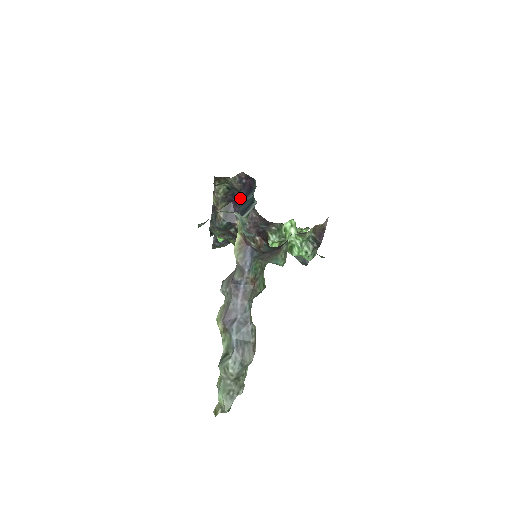
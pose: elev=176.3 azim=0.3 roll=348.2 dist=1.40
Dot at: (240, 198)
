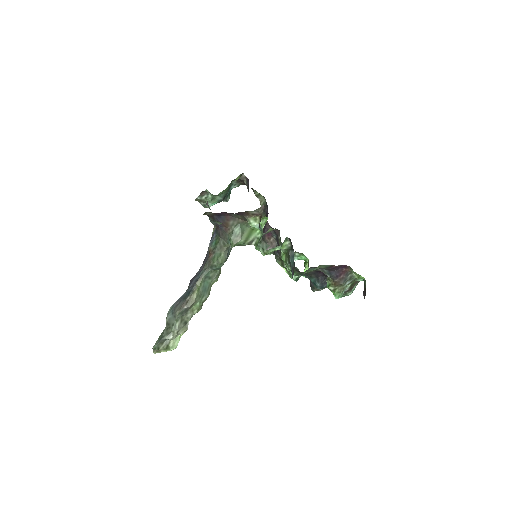
Dot at: occluded
